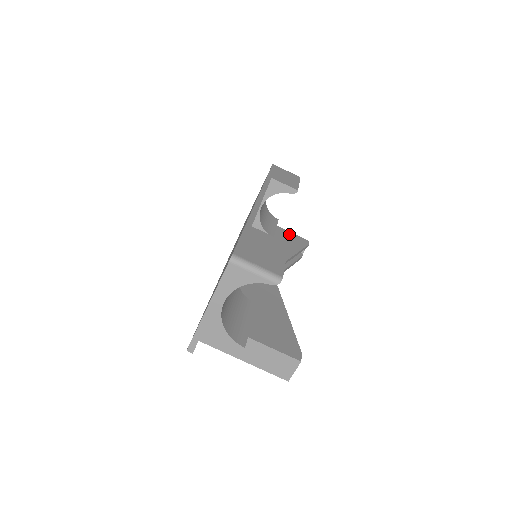
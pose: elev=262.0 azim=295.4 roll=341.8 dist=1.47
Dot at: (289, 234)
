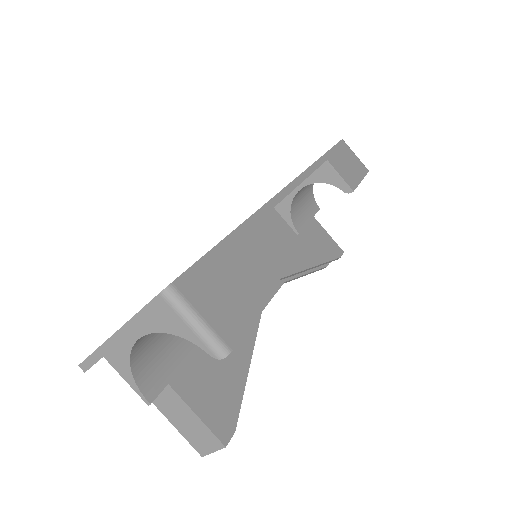
Dot at: (323, 234)
